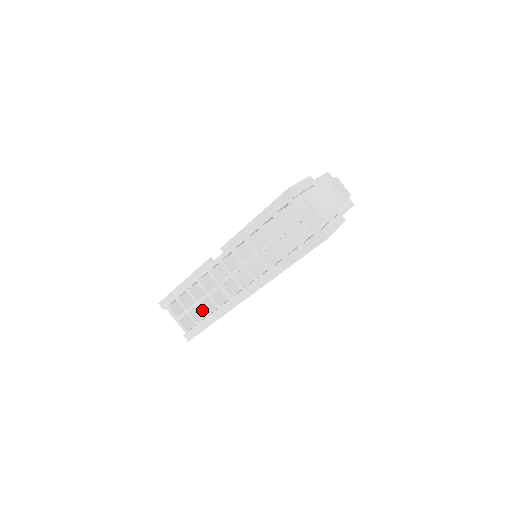
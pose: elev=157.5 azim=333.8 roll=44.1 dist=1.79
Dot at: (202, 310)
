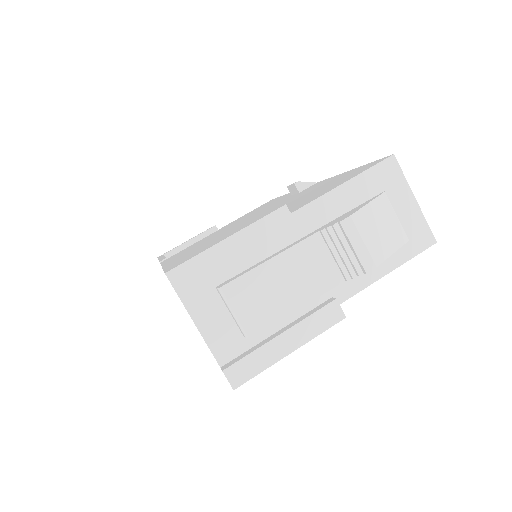
Dot at: occluded
